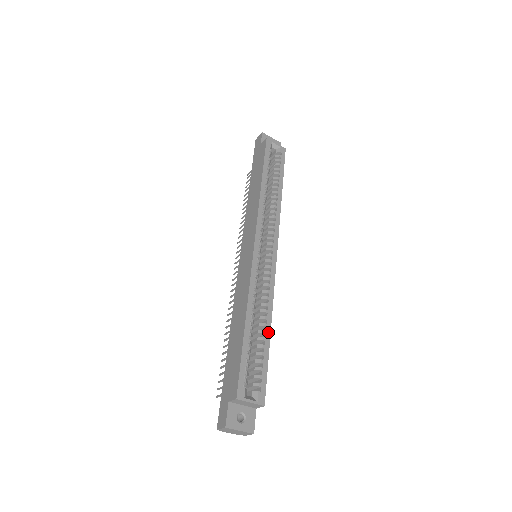
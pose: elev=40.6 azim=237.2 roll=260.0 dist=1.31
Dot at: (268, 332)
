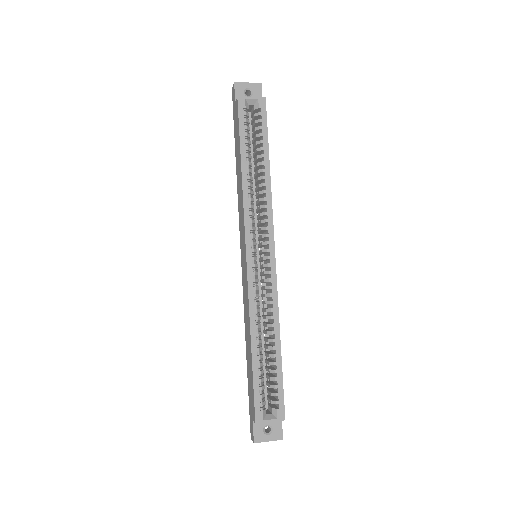
Dot at: (278, 347)
